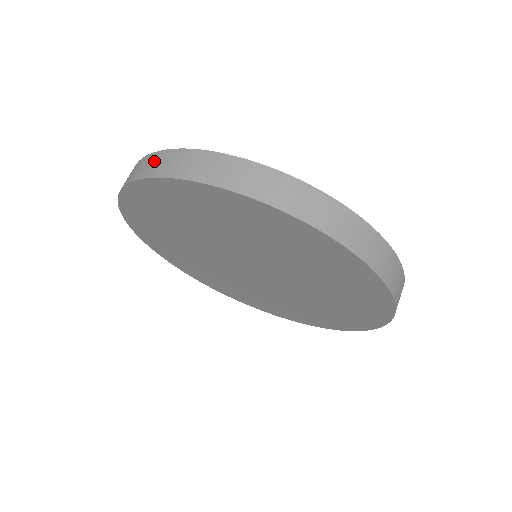
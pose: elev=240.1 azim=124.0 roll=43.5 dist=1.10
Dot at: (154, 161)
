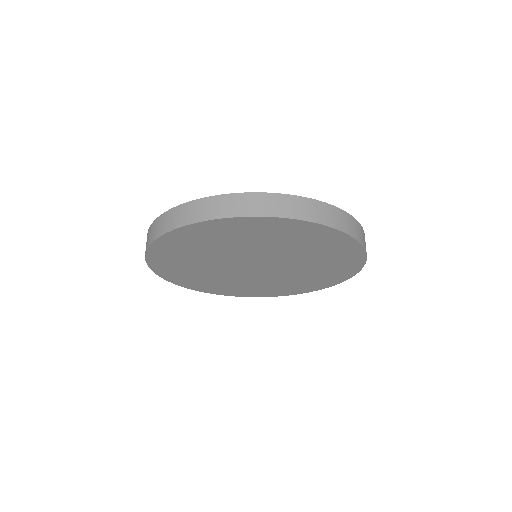
Dot at: (163, 221)
